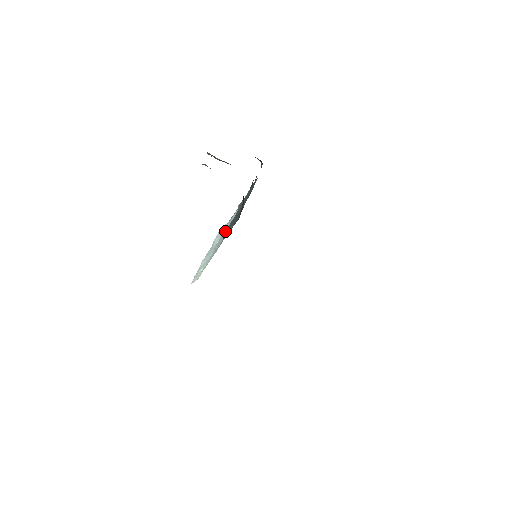
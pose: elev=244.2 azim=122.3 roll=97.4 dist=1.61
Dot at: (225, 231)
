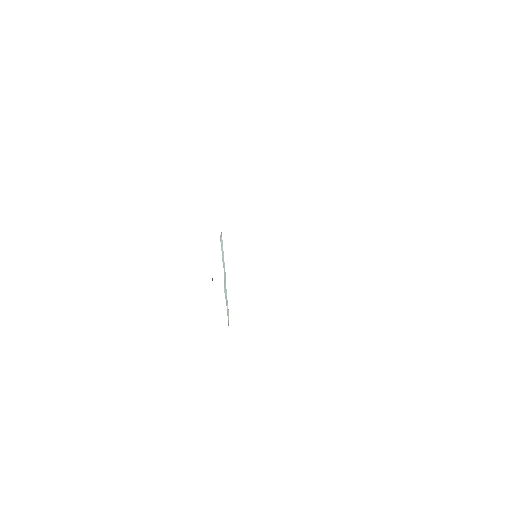
Dot at: occluded
